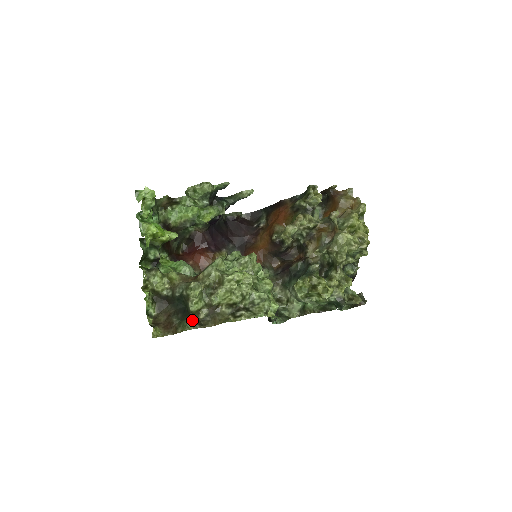
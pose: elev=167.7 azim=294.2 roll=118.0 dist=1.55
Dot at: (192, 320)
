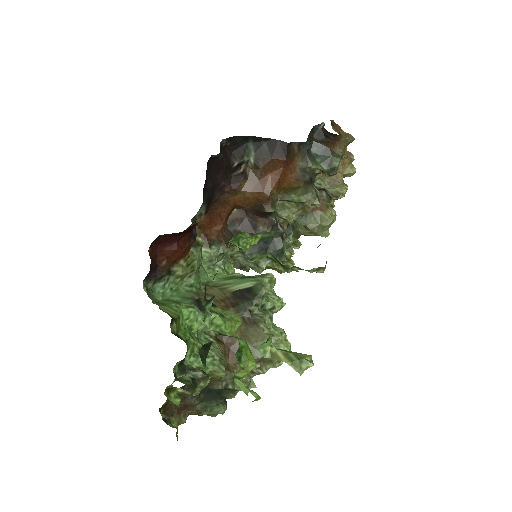
Dot at: (224, 403)
